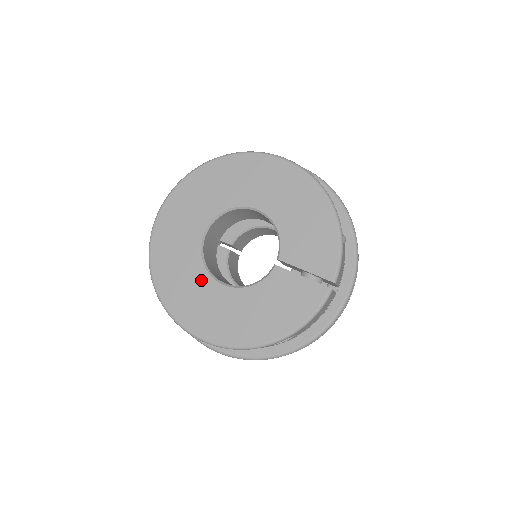
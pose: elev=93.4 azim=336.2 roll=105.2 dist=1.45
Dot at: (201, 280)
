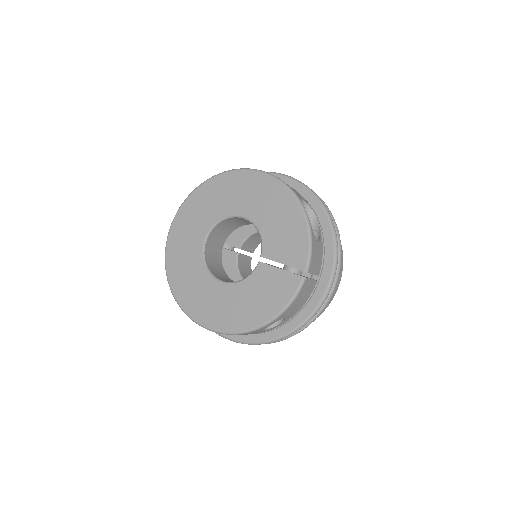
Dot at: (204, 280)
